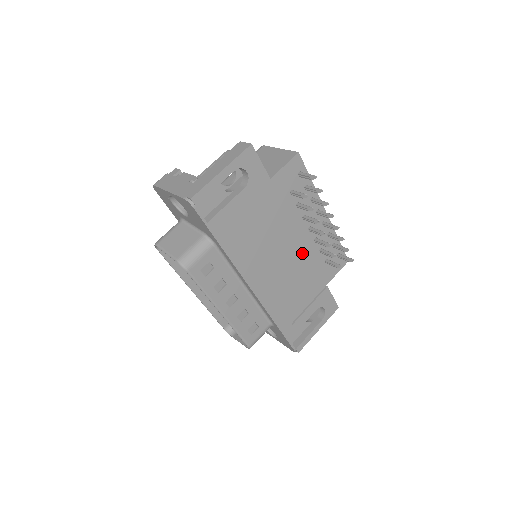
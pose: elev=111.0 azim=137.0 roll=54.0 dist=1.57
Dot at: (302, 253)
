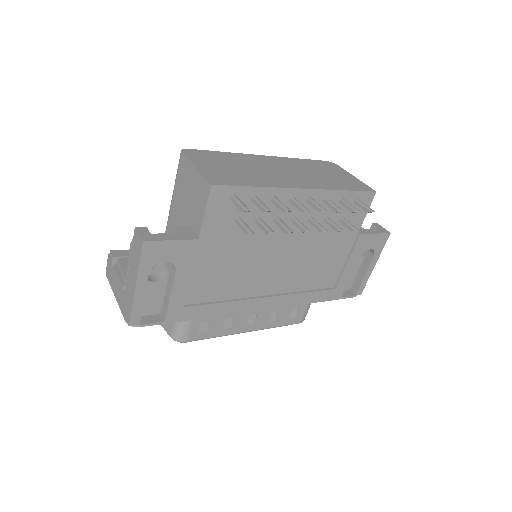
Dot at: (301, 241)
